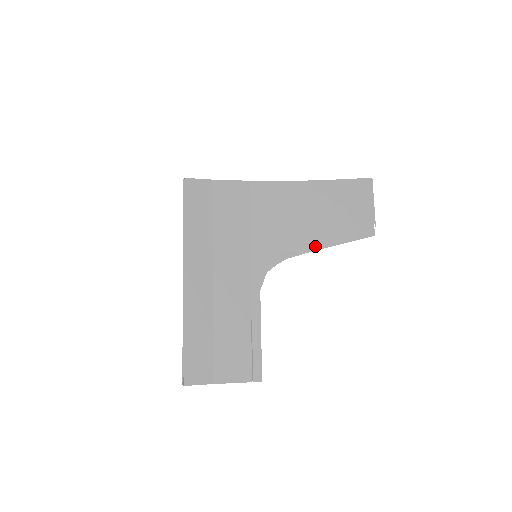
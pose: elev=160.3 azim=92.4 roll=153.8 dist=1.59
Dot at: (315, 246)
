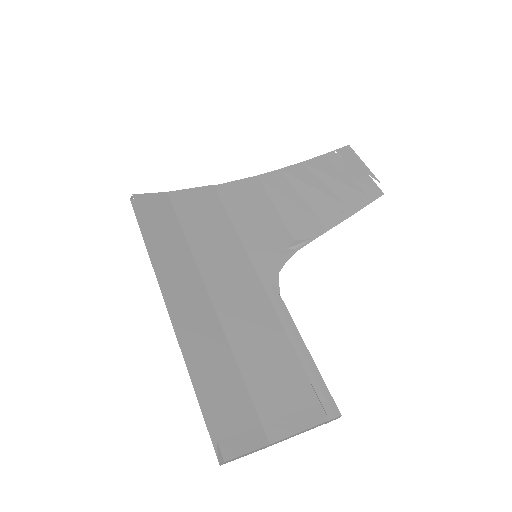
Dot at: occluded
